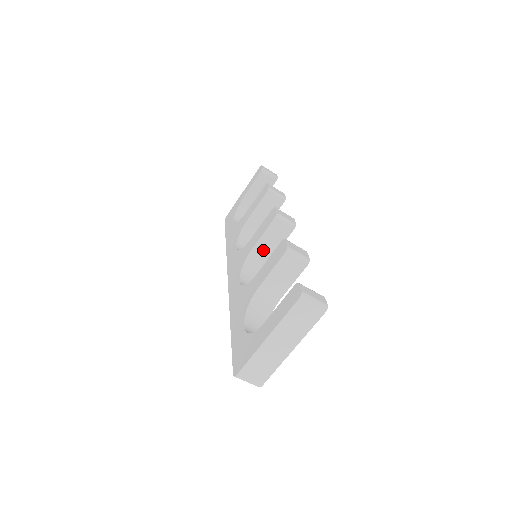
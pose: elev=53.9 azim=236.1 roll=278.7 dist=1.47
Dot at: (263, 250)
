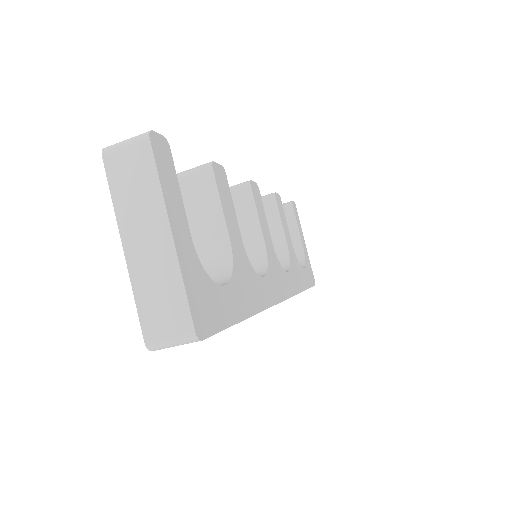
Dot at: (245, 238)
